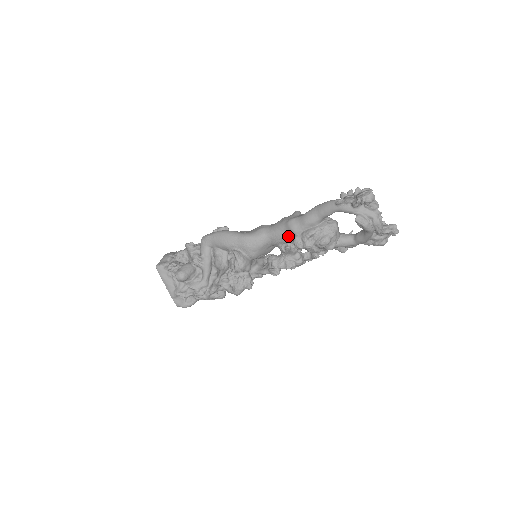
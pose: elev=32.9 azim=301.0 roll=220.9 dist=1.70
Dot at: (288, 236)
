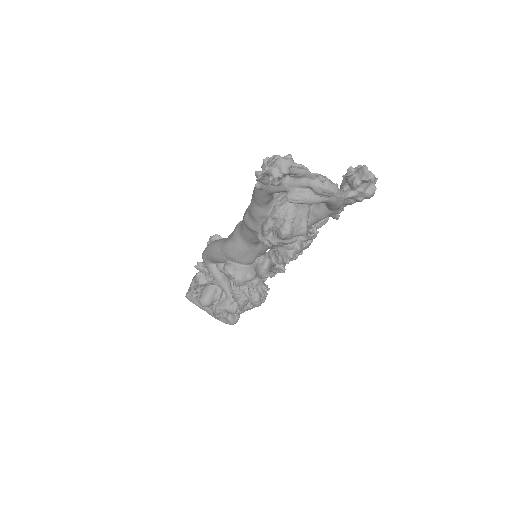
Dot at: (255, 234)
